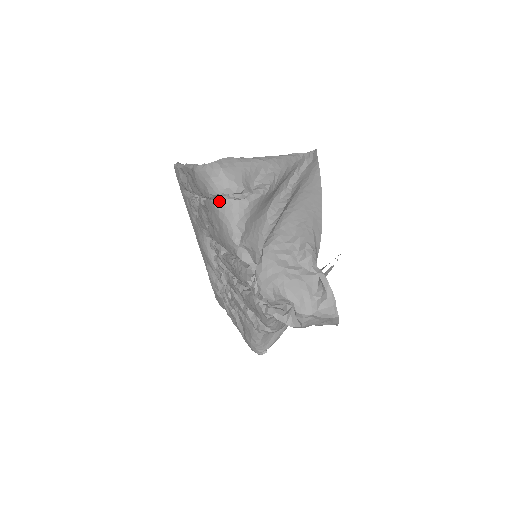
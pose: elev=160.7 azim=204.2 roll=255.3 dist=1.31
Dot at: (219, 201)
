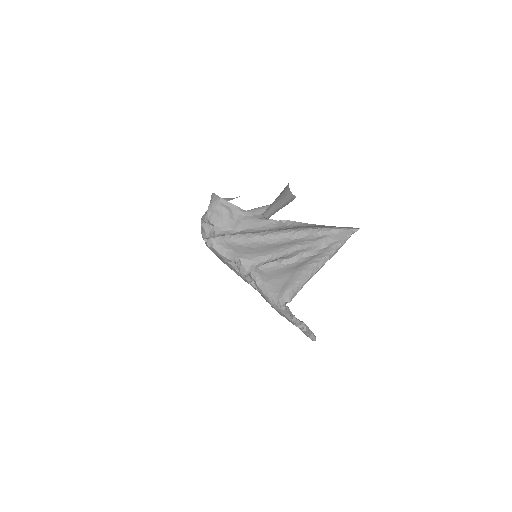
Dot at: occluded
